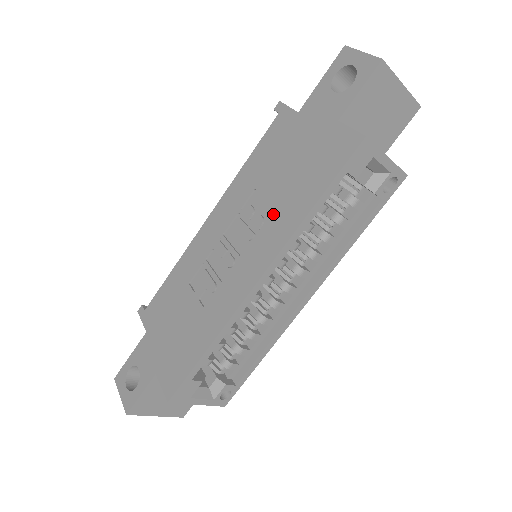
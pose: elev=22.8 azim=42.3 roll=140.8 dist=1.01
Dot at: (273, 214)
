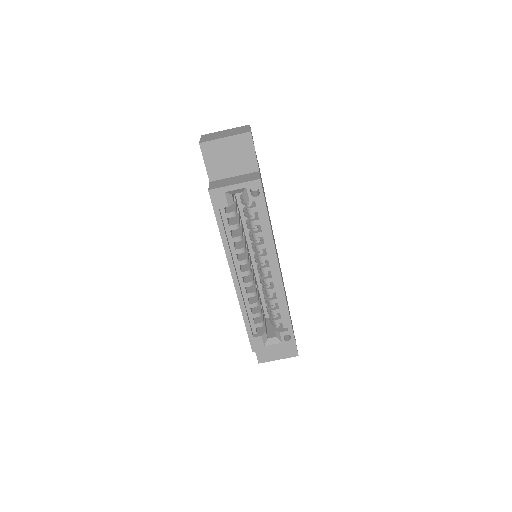
Dot at: occluded
